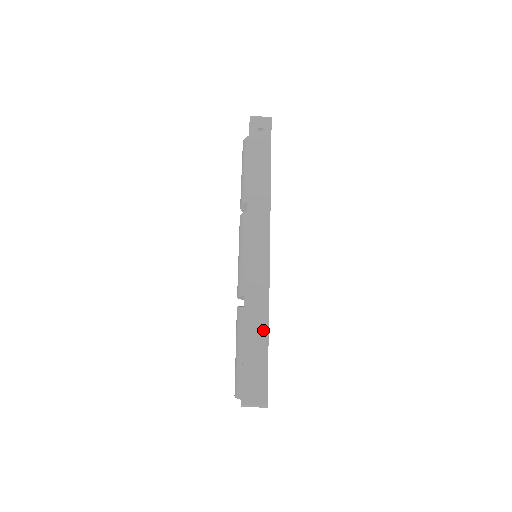
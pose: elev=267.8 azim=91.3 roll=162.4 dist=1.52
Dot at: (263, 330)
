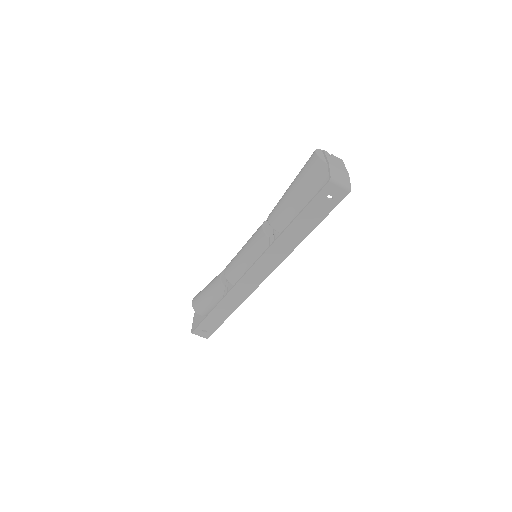
Dot at: (228, 313)
